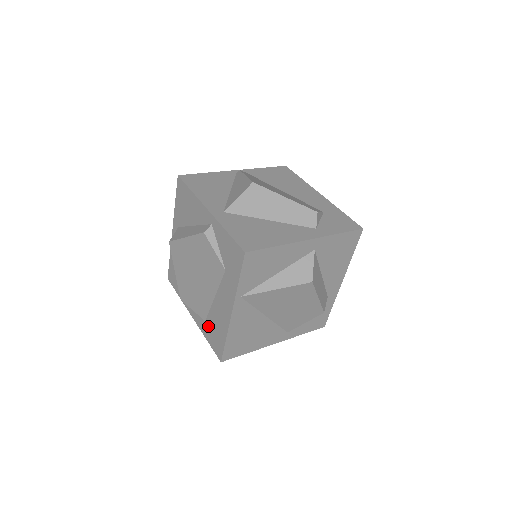
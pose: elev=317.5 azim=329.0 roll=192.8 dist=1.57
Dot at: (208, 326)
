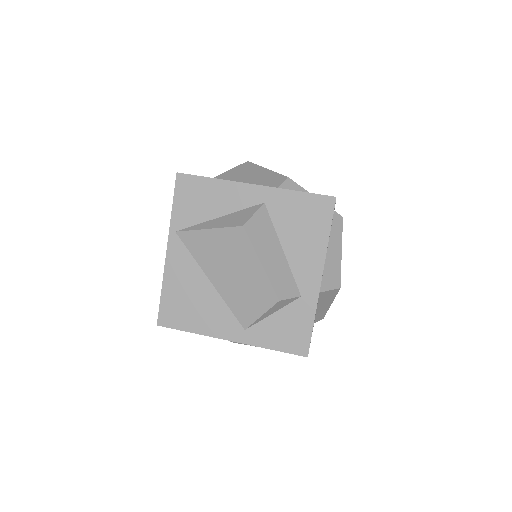
Dot at: occluded
